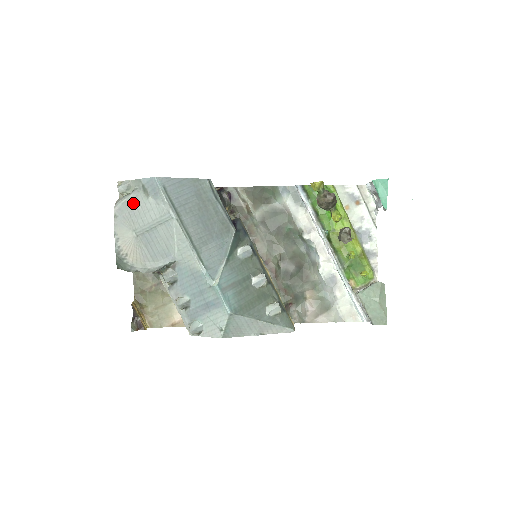
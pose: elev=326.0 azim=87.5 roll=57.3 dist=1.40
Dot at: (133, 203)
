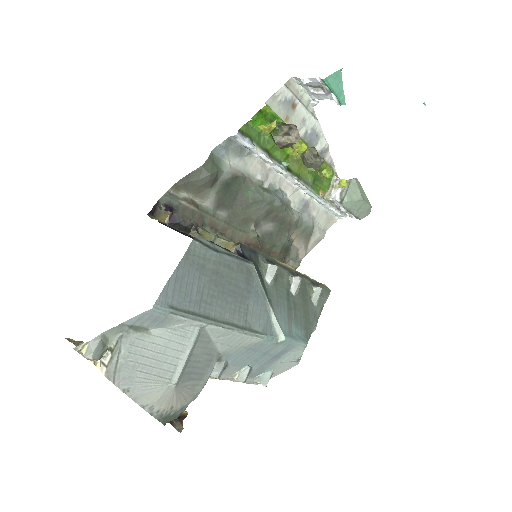
Dot at: (135, 357)
